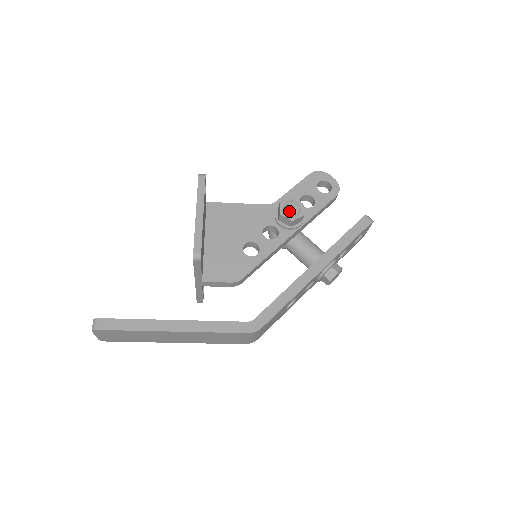
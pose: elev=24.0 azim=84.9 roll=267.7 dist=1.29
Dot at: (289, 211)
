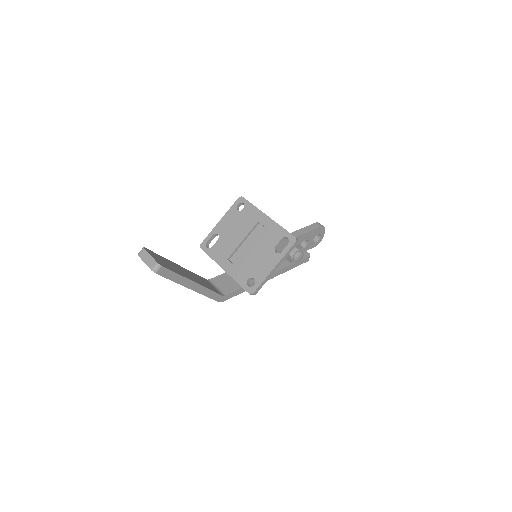
Dot at: (297, 260)
